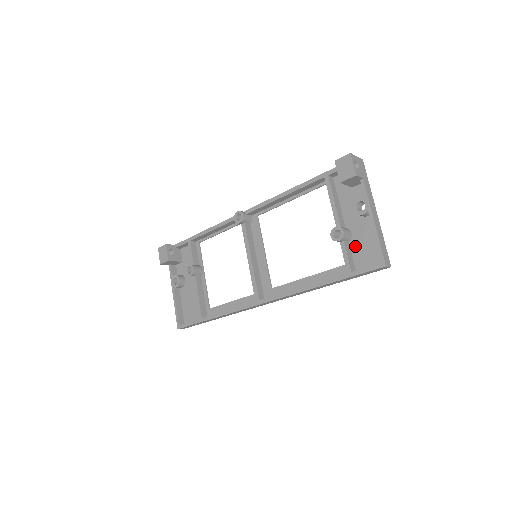
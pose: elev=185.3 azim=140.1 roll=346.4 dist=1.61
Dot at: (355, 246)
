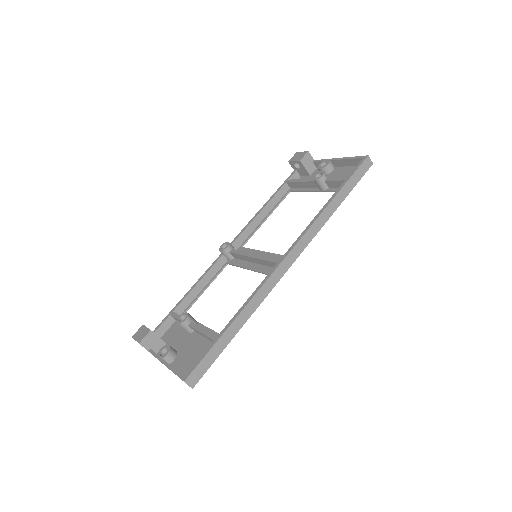
Dot at: occluded
